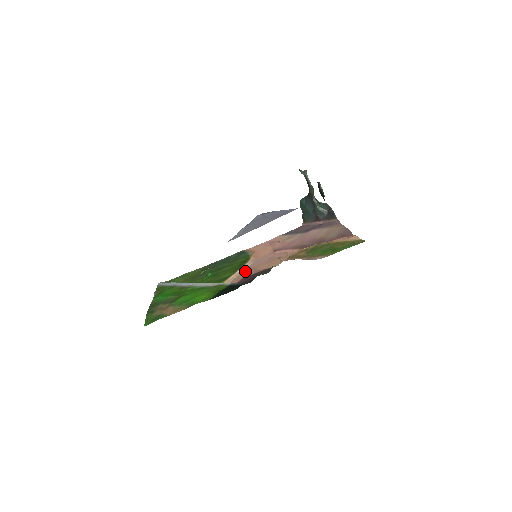
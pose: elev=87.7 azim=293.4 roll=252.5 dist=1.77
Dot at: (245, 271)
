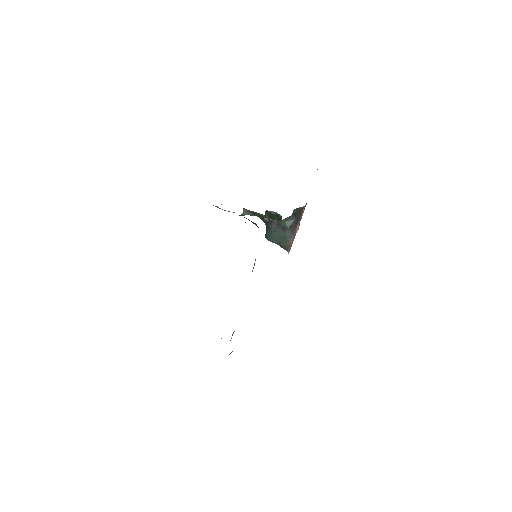
Dot at: occluded
